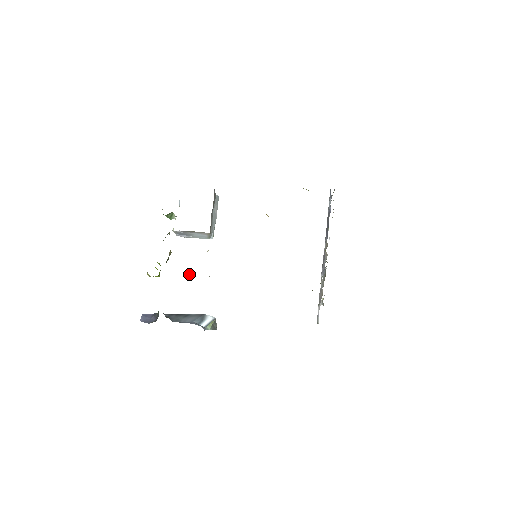
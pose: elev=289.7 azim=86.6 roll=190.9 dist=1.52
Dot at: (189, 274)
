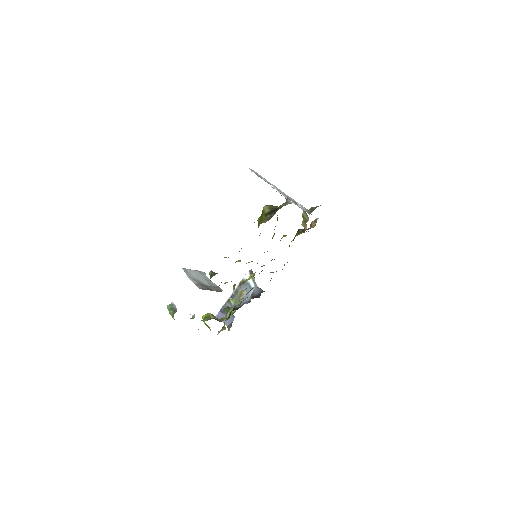
Dot at: (230, 301)
